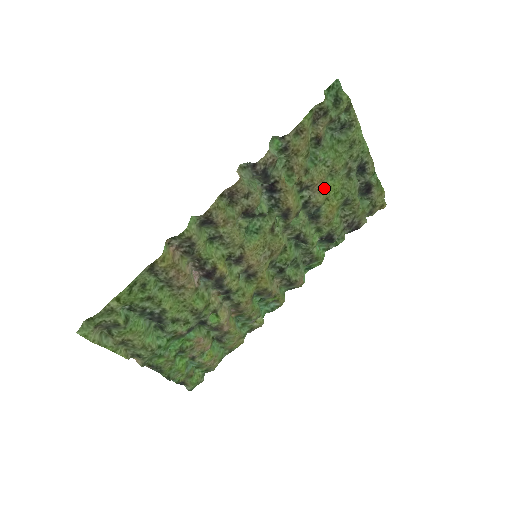
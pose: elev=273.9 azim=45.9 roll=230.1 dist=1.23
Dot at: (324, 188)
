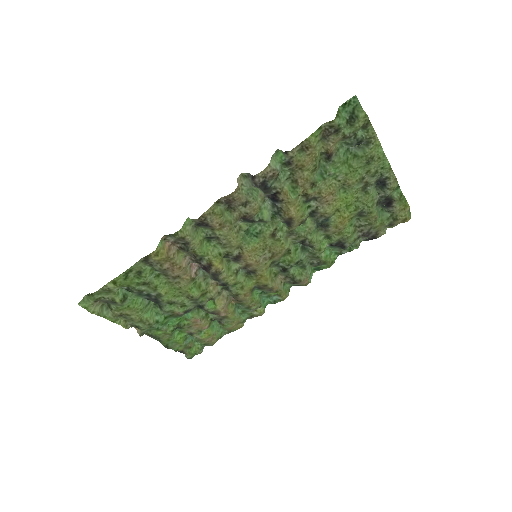
Dot at: (334, 200)
